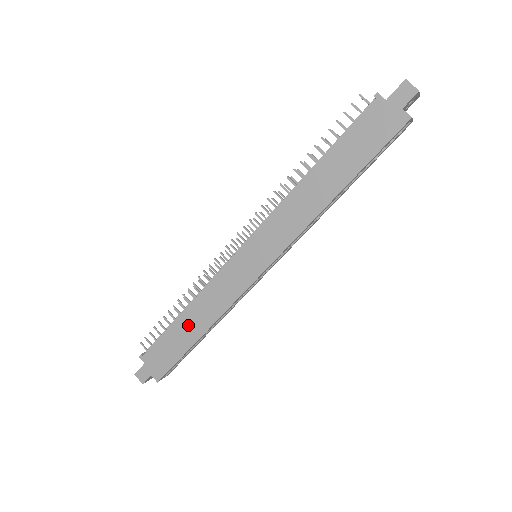
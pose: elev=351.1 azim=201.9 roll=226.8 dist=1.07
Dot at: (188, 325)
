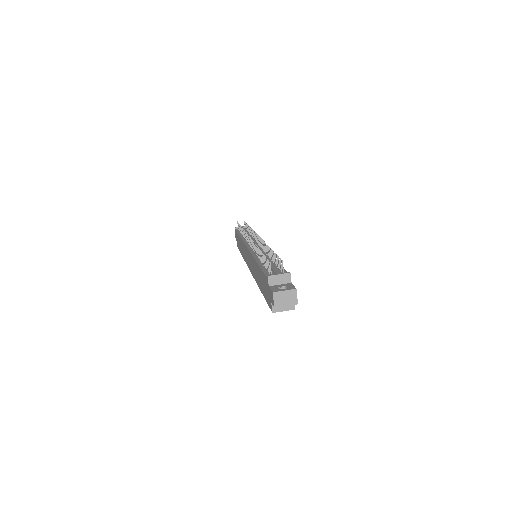
Dot at: (240, 244)
